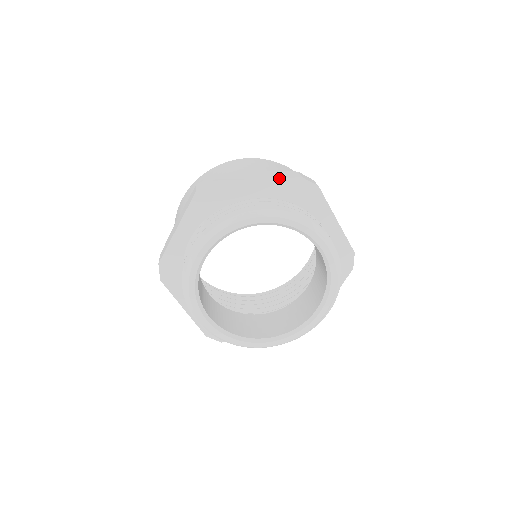
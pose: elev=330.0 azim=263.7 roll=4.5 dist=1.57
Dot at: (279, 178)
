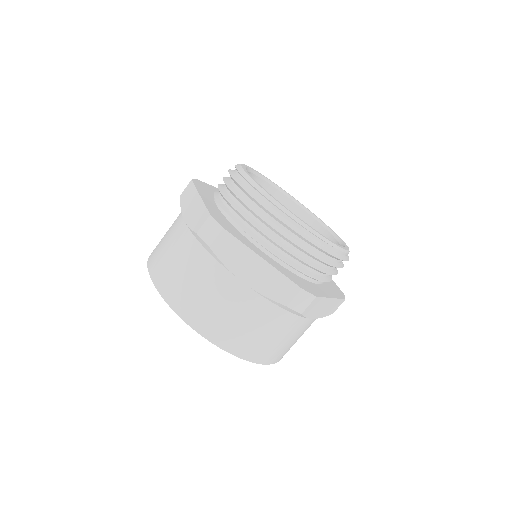
Dot at: occluded
